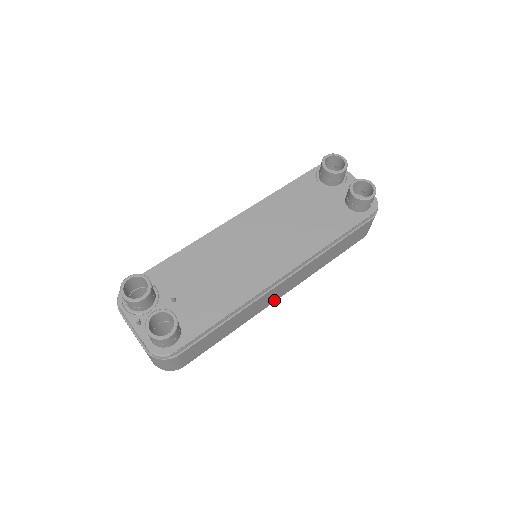
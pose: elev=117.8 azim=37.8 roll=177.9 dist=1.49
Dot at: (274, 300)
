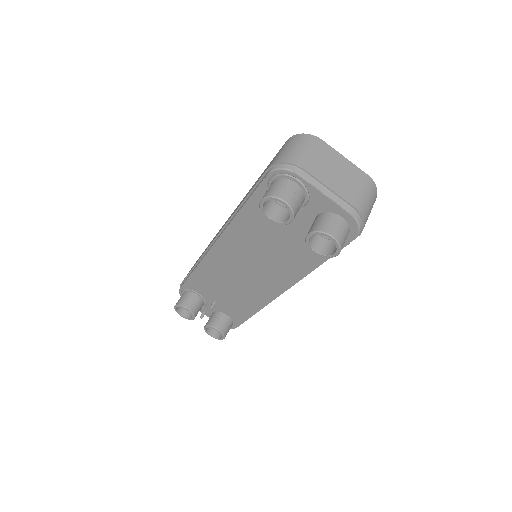
Dot at: occluded
